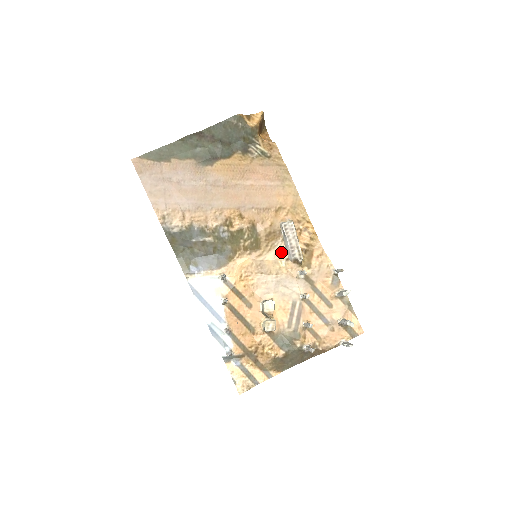
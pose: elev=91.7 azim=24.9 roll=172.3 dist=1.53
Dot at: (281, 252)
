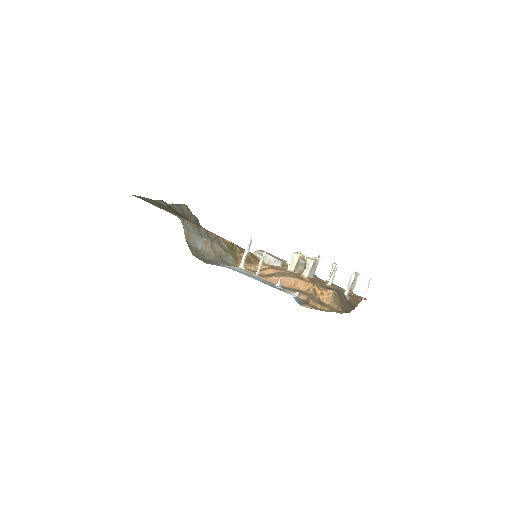
Dot at: occluded
